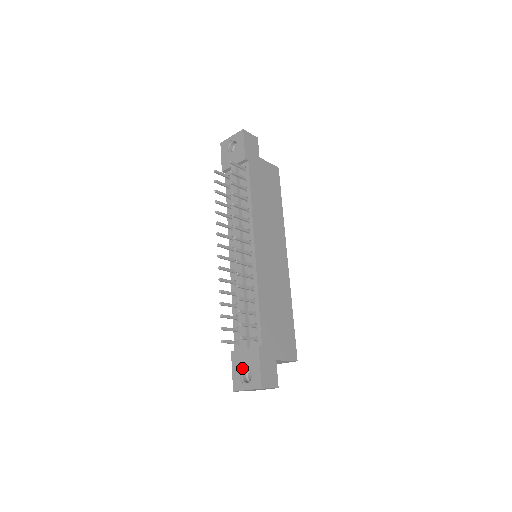
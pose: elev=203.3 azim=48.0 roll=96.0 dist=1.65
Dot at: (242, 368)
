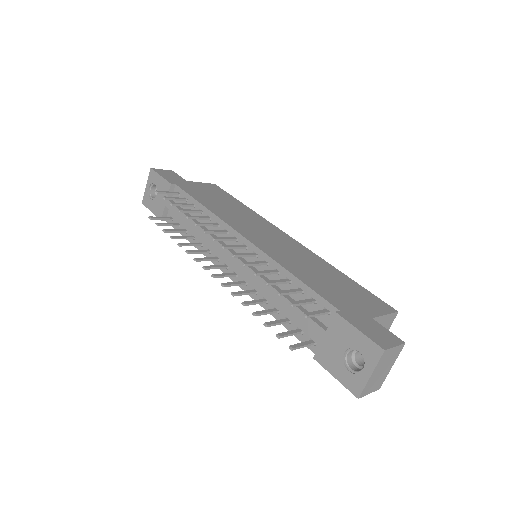
Dot at: (341, 359)
